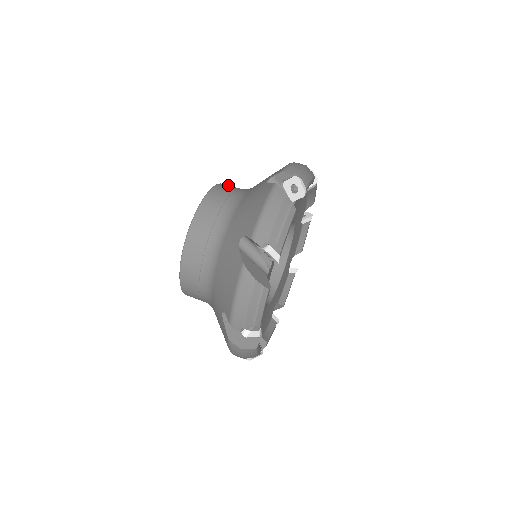
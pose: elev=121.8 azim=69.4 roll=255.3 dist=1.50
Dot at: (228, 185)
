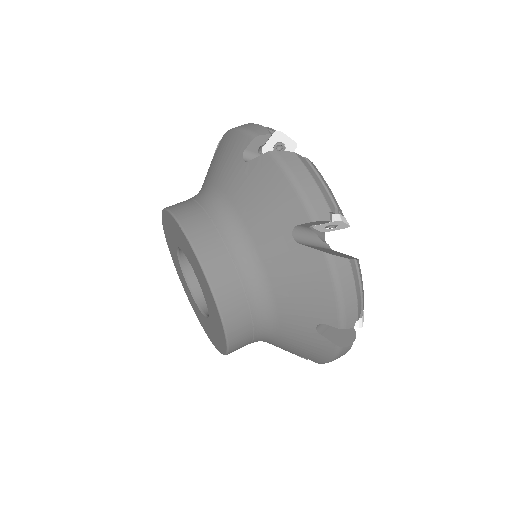
Dot at: (196, 230)
